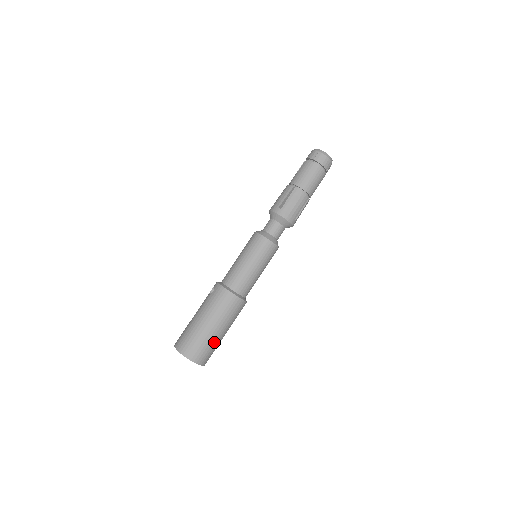
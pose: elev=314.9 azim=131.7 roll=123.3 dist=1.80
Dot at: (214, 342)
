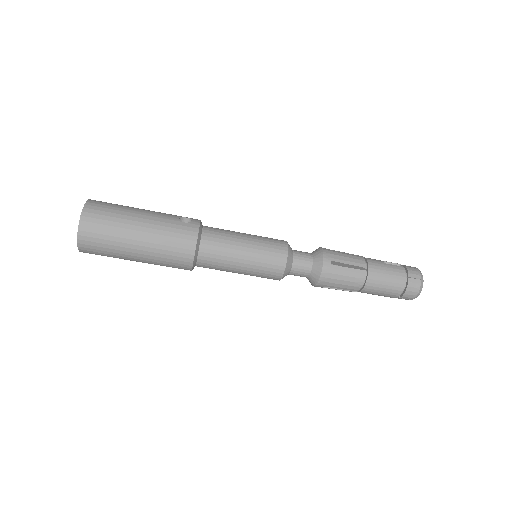
Dot at: (118, 254)
